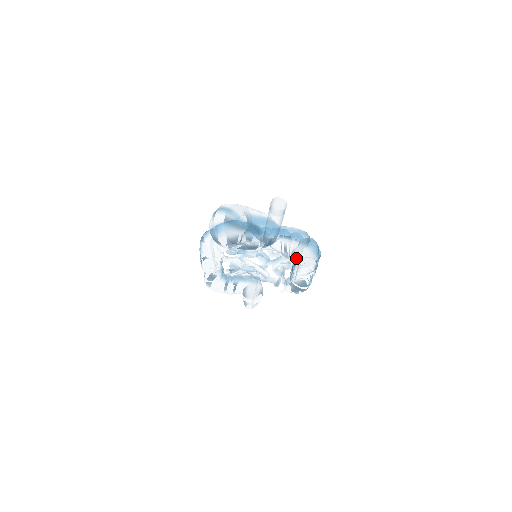
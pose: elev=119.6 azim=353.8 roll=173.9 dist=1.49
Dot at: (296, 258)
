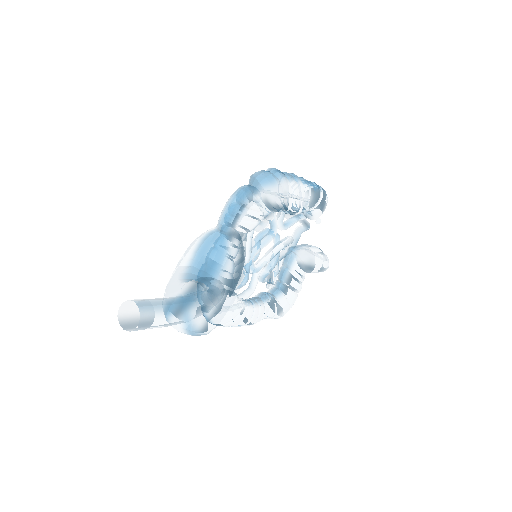
Dot at: (272, 209)
